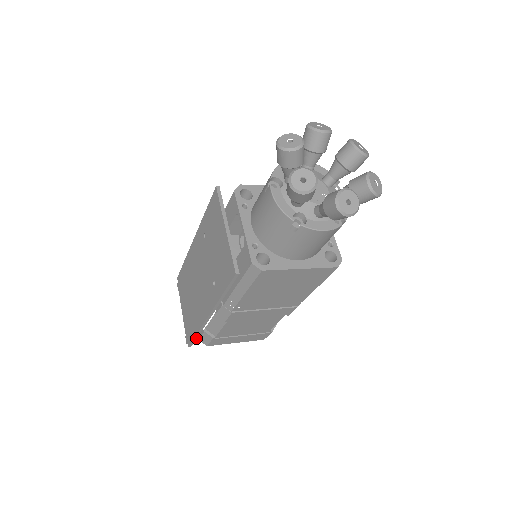
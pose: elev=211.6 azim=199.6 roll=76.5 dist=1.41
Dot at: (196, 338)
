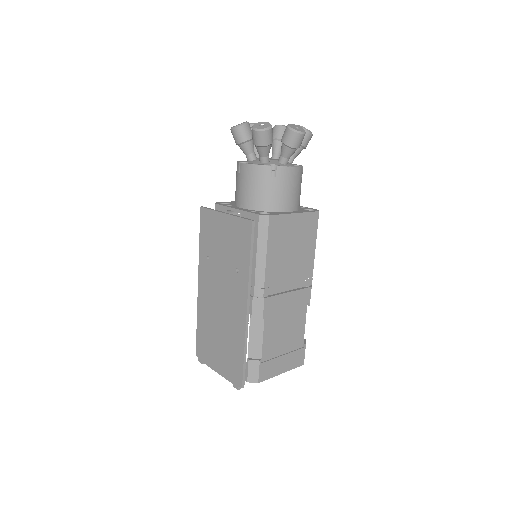
Dot at: (245, 363)
